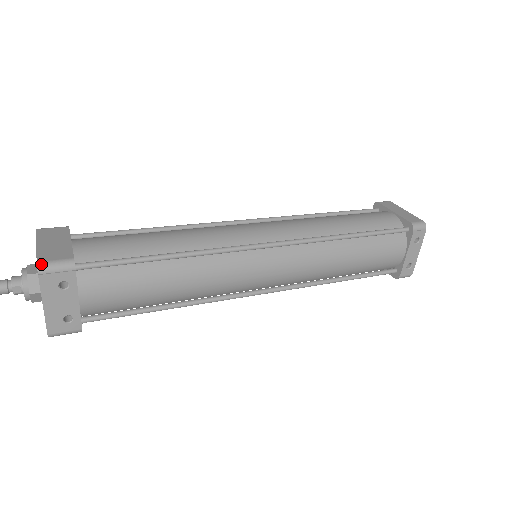
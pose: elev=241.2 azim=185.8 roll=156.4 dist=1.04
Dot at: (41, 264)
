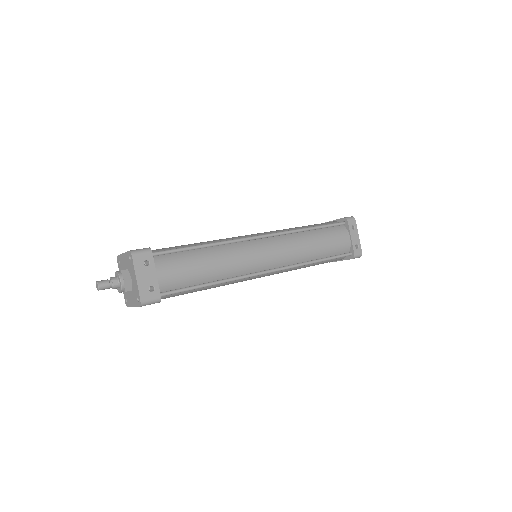
Dot at: (132, 251)
